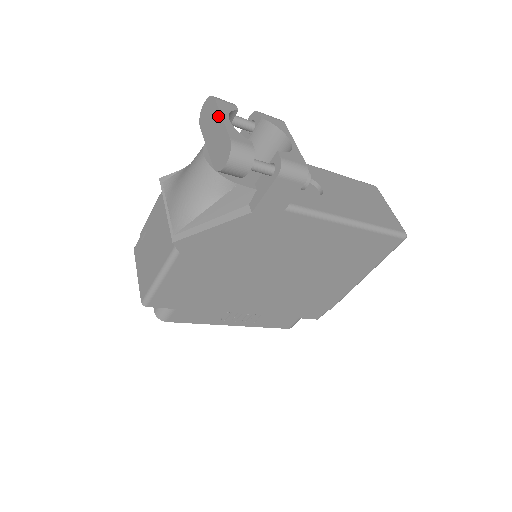
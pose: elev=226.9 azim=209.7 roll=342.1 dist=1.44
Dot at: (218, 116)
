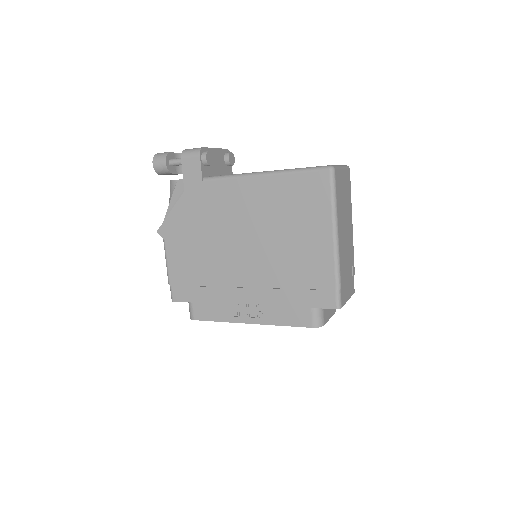
Dot at: occluded
